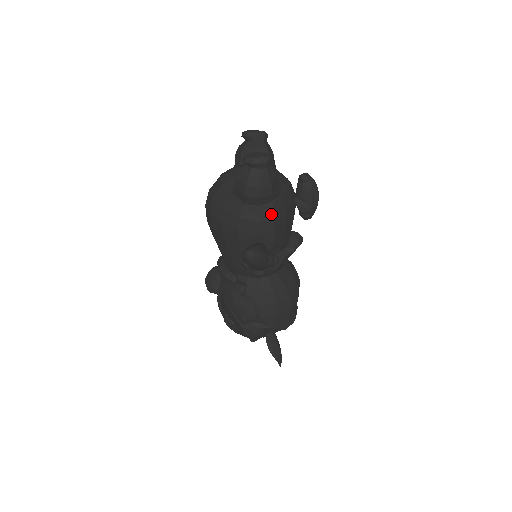
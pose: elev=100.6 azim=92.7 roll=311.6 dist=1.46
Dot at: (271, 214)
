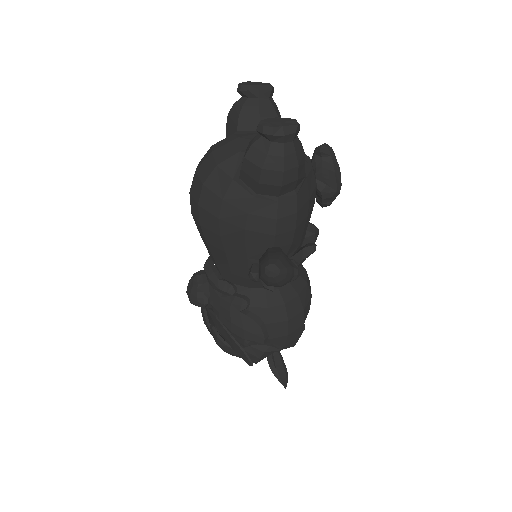
Dot at: (293, 207)
